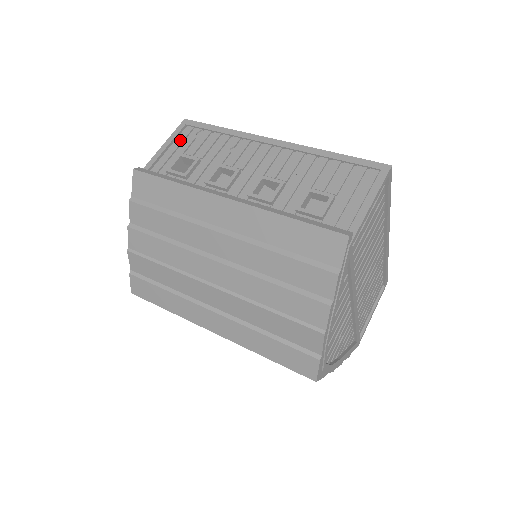
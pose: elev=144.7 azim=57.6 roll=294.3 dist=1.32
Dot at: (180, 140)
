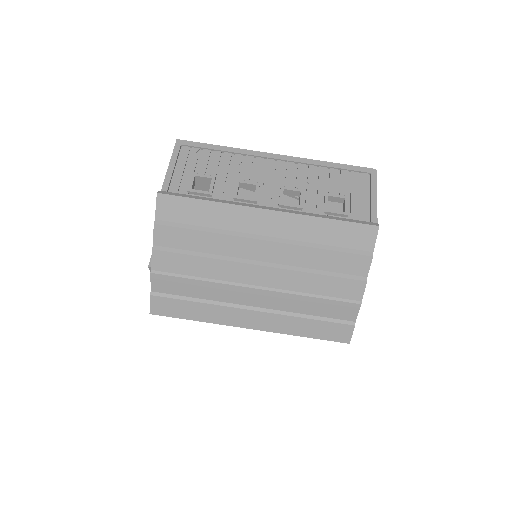
Dot at: (183, 160)
